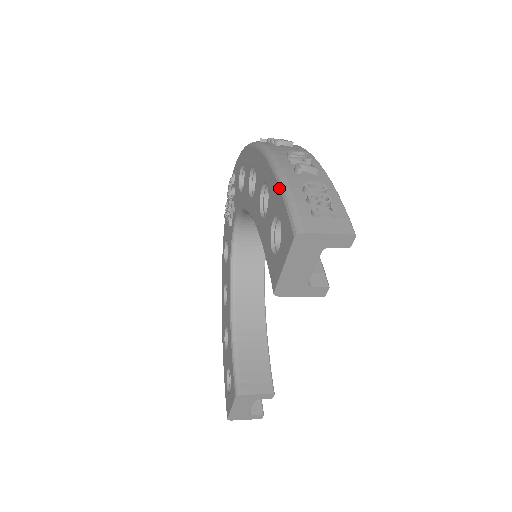
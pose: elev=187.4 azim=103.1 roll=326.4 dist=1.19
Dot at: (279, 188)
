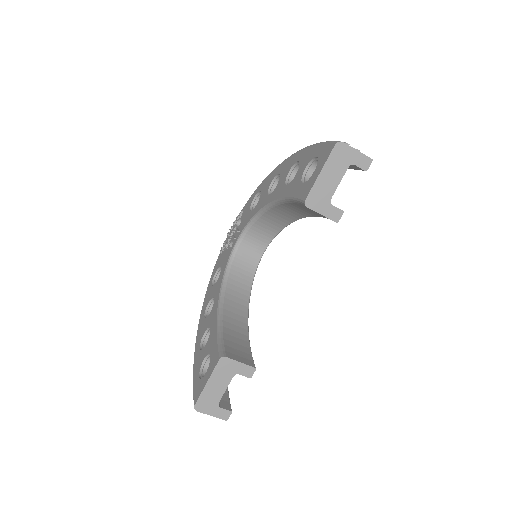
Dot at: (316, 144)
